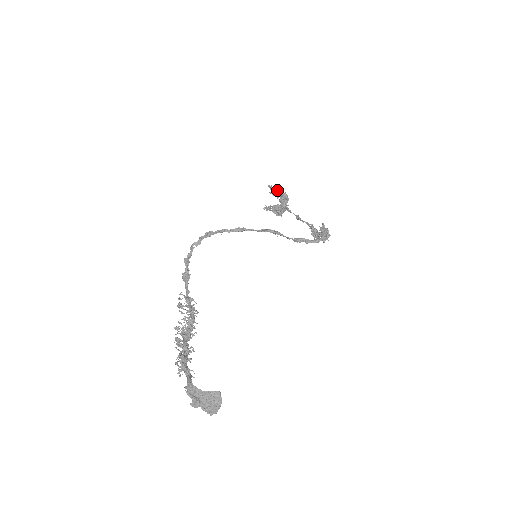
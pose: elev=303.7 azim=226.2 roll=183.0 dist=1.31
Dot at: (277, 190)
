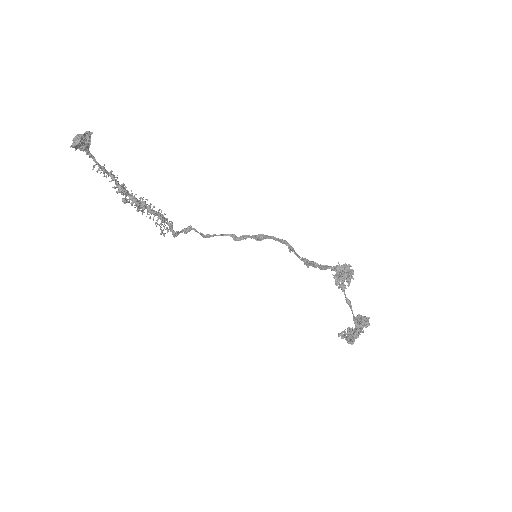
Dot at: occluded
